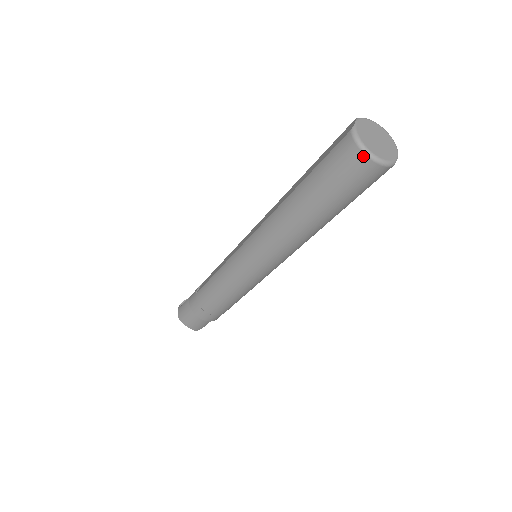
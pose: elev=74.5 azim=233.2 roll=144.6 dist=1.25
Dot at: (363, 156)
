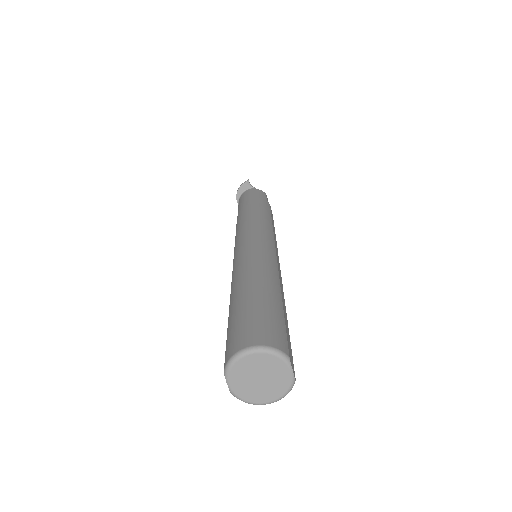
Dot at: (262, 402)
